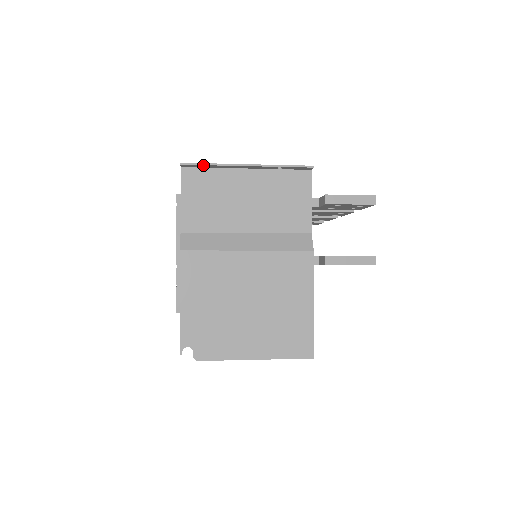
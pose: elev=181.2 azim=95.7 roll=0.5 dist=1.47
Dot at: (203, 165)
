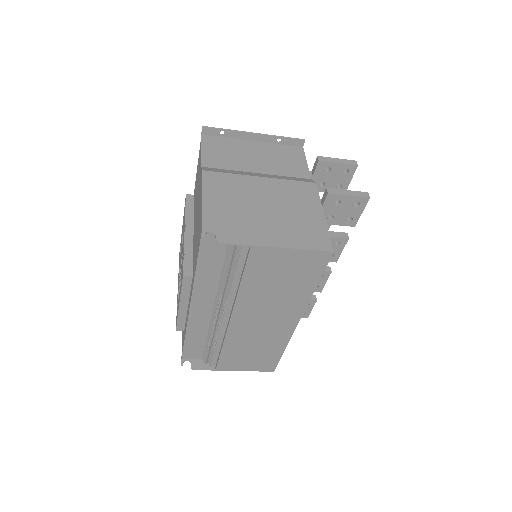
Dot at: (220, 130)
